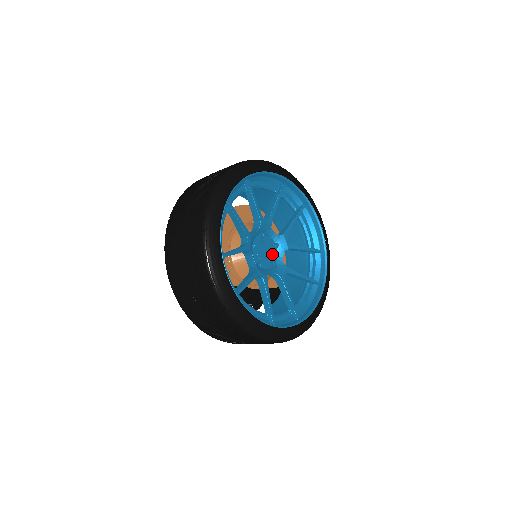
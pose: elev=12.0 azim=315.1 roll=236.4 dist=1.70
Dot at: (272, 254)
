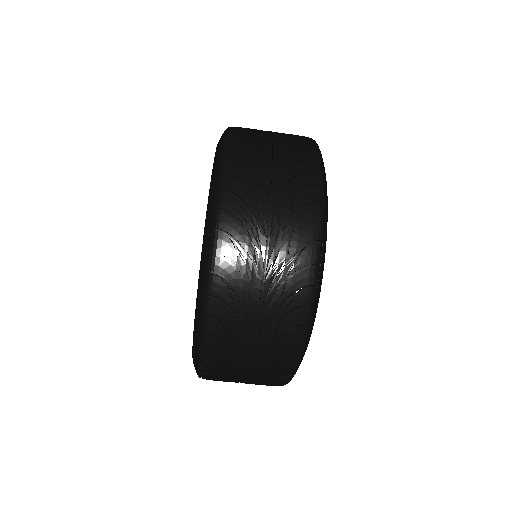
Dot at: occluded
